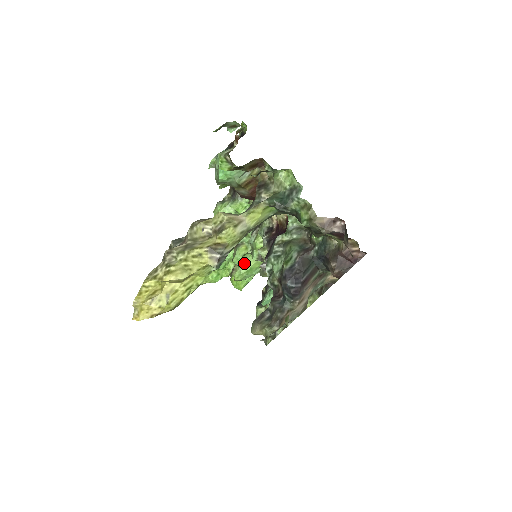
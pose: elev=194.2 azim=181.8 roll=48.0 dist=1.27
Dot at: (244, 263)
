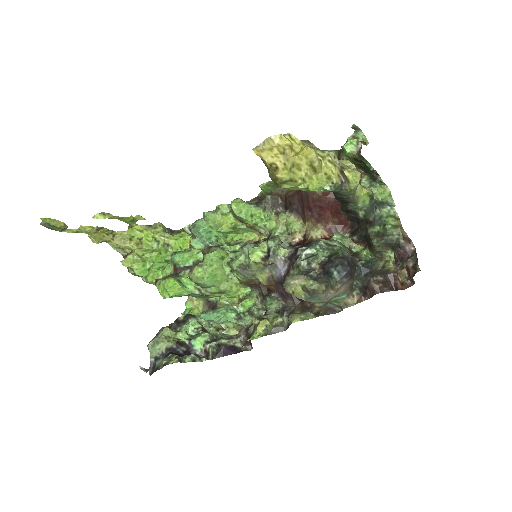
Dot at: (215, 265)
